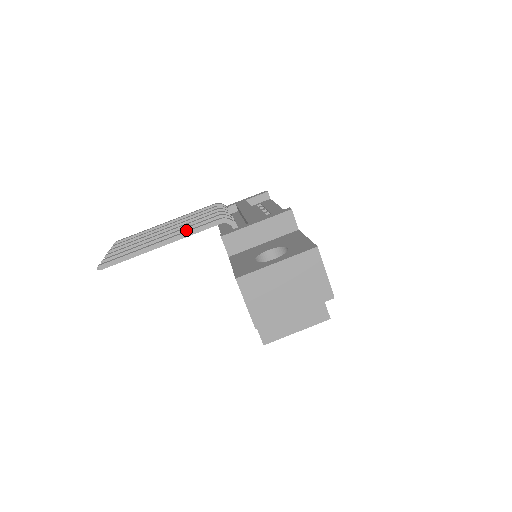
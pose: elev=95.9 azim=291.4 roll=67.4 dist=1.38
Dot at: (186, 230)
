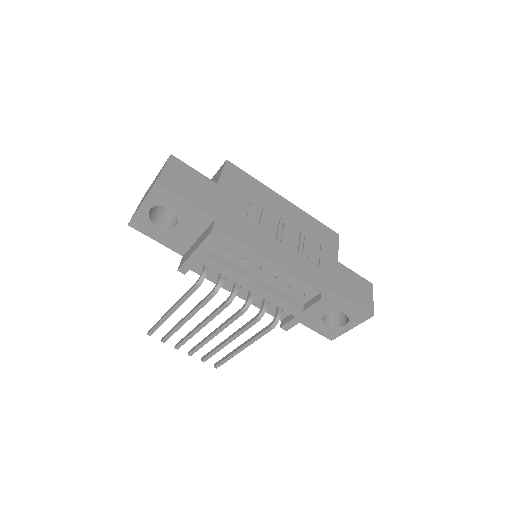
Dot at: (241, 333)
